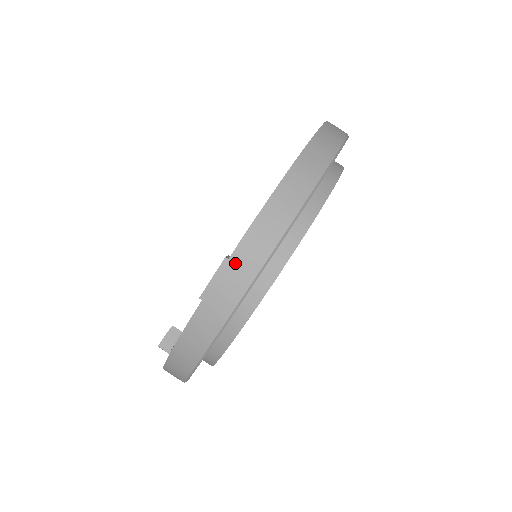
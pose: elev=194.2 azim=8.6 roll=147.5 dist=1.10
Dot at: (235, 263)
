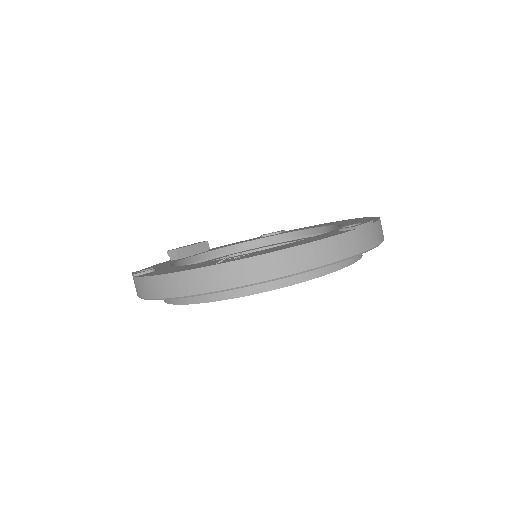
Dot at: (136, 282)
